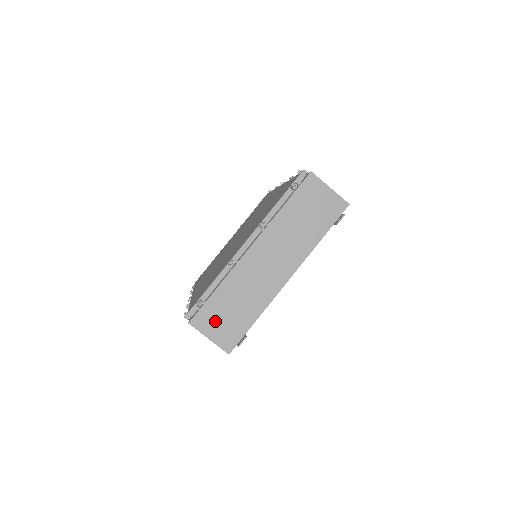
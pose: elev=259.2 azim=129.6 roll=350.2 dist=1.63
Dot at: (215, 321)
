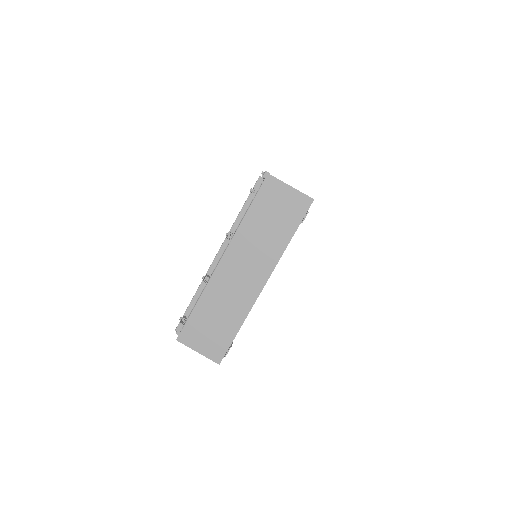
Dot at: (200, 335)
